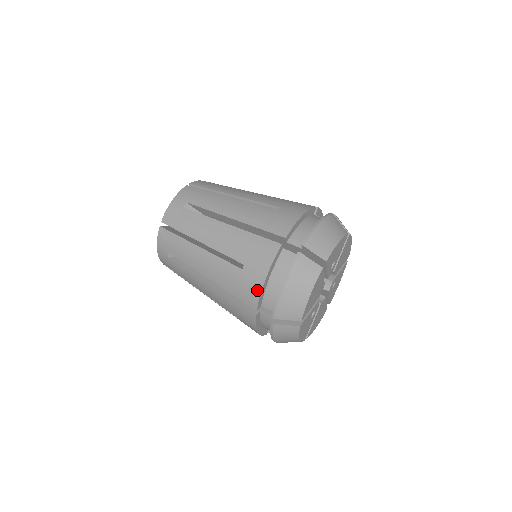
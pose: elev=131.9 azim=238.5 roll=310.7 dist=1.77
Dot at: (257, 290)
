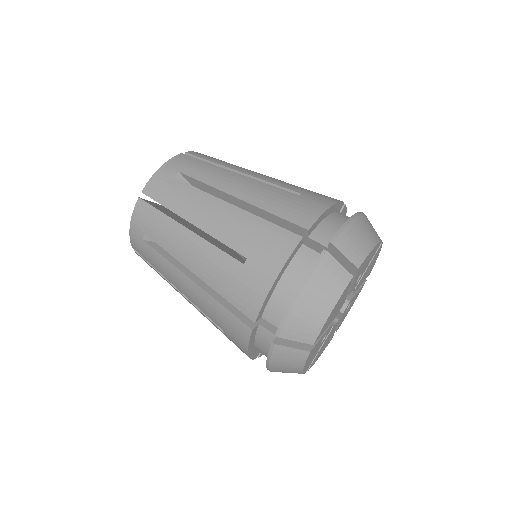
Dot at: (261, 294)
